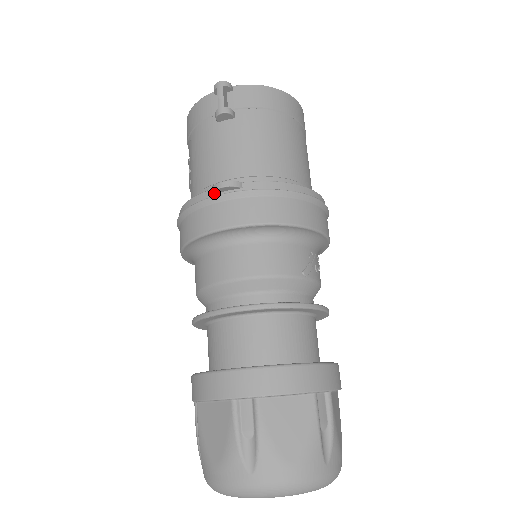
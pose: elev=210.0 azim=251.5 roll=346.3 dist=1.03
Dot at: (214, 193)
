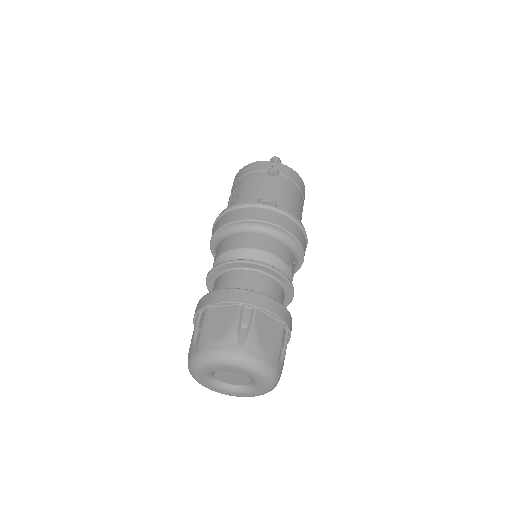
Dot at: (259, 203)
